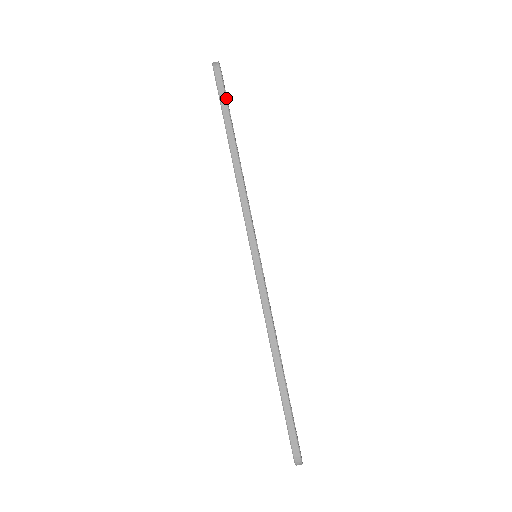
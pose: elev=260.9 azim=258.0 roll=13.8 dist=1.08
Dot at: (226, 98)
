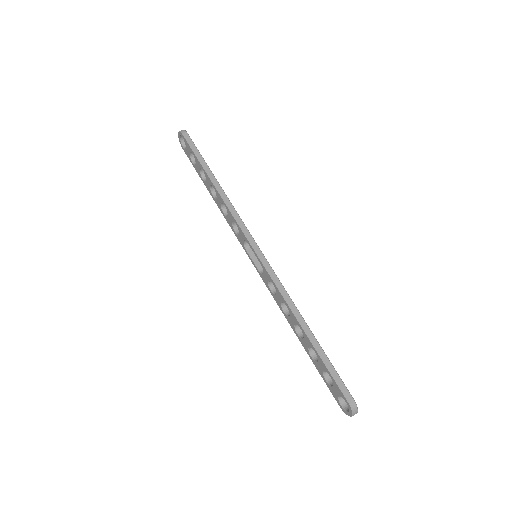
Dot at: (198, 150)
